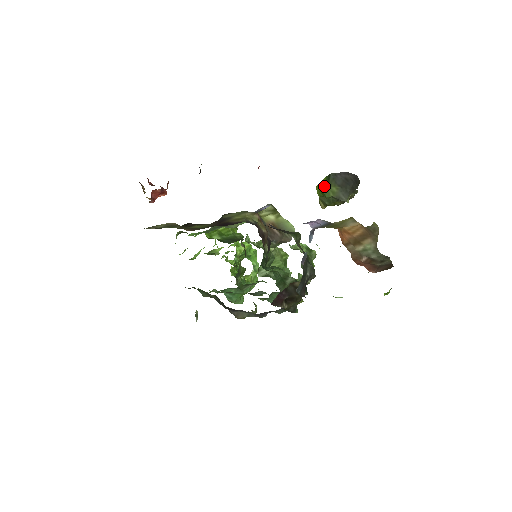
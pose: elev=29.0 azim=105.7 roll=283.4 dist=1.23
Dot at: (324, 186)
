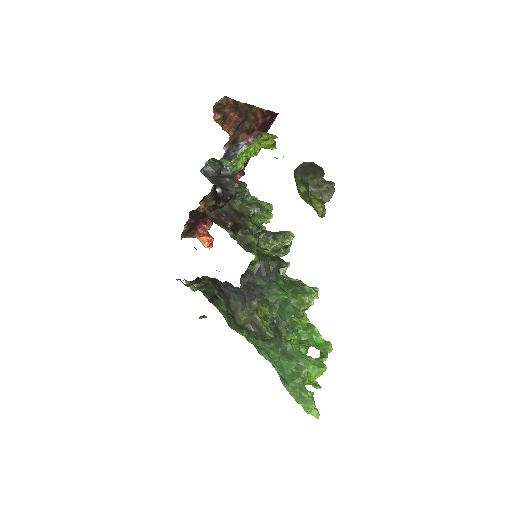
Dot at: (296, 184)
